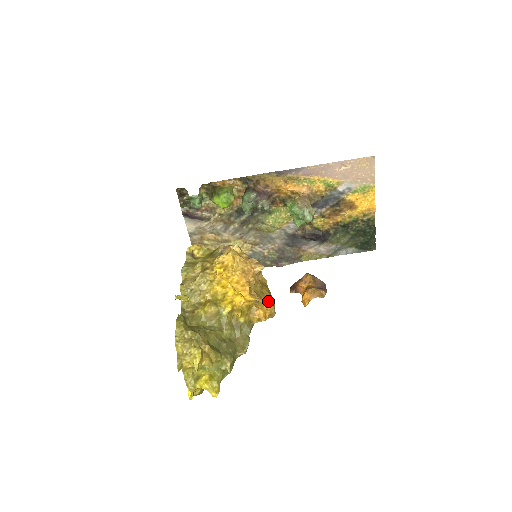
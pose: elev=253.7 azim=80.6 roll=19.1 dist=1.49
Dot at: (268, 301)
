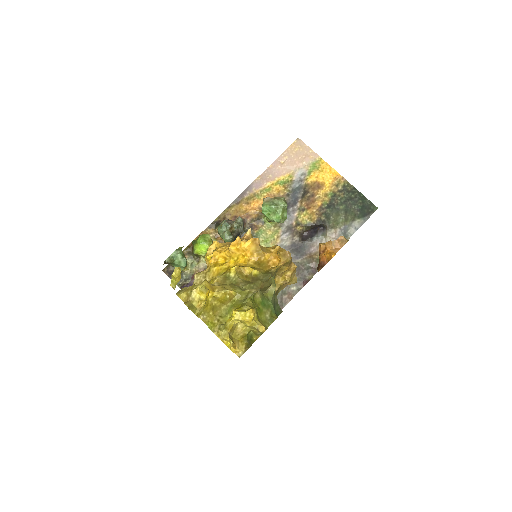
Dot at: (274, 248)
